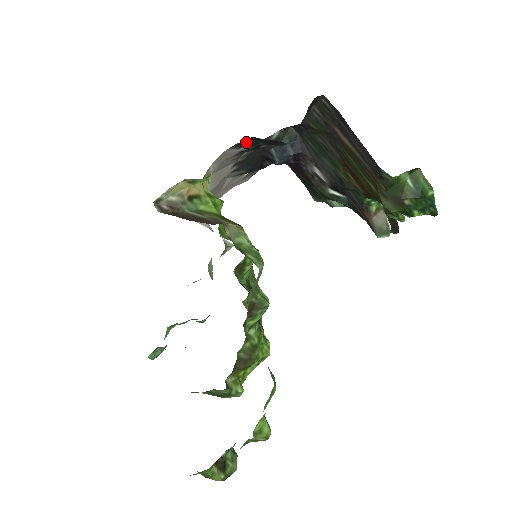
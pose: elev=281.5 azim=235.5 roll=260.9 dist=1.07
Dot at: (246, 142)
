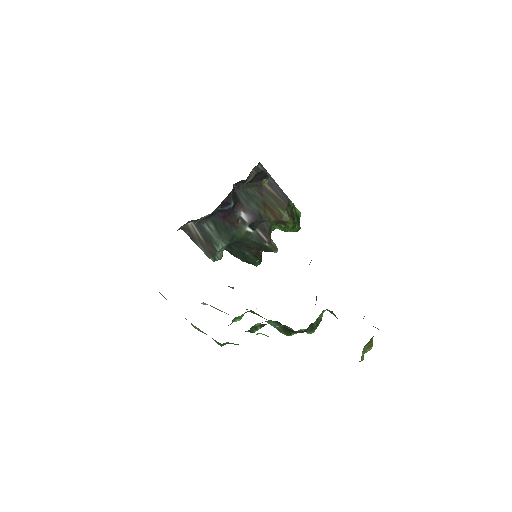
Dot at: (258, 173)
